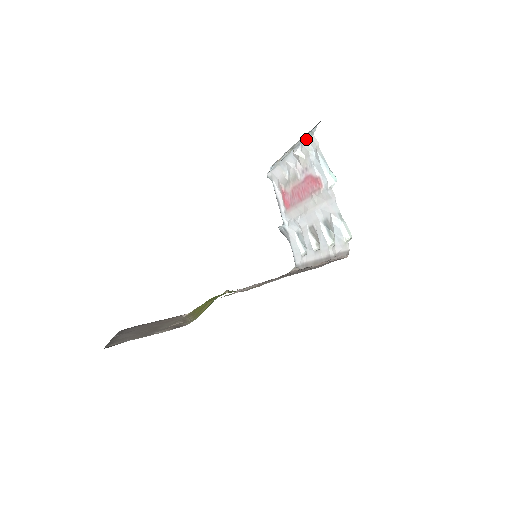
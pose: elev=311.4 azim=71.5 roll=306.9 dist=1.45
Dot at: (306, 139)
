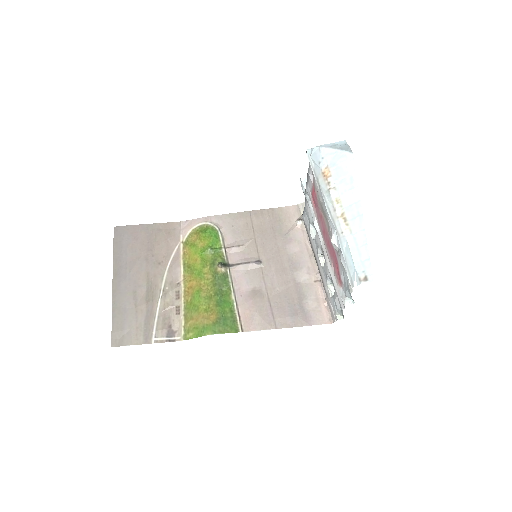
Dot at: (346, 266)
